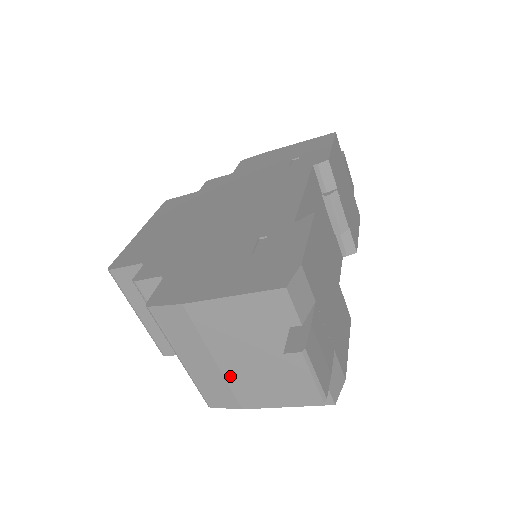
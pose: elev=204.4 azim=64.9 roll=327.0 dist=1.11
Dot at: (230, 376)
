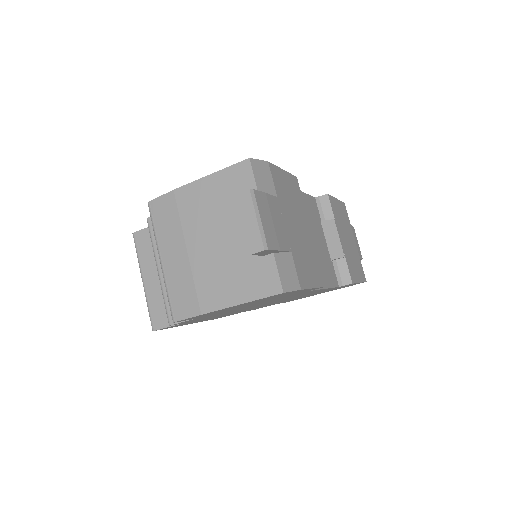
Dot at: (197, 269)
